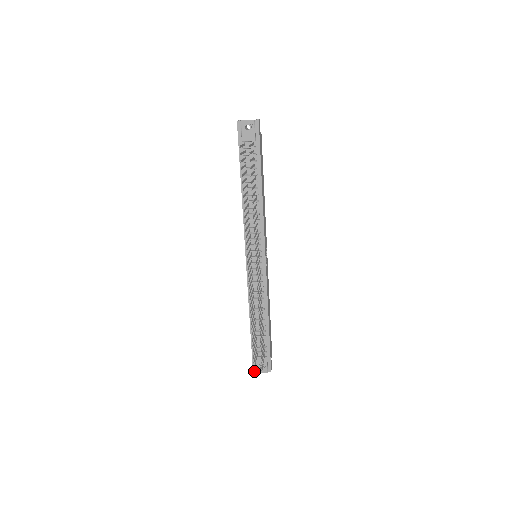
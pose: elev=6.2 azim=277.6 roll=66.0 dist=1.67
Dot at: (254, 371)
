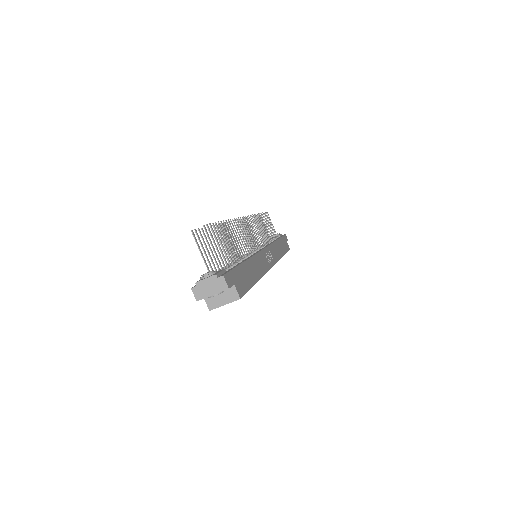
Dot at: (193, 287)
